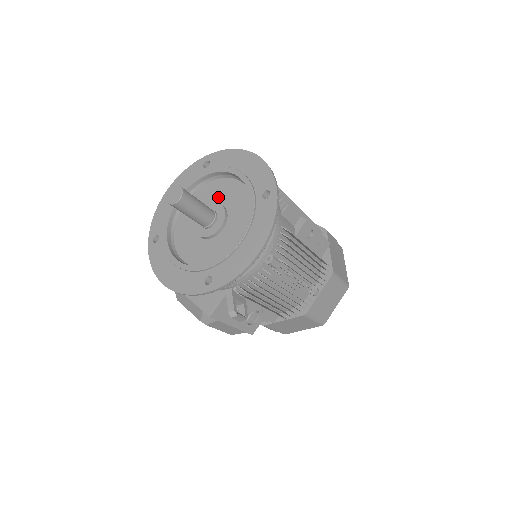
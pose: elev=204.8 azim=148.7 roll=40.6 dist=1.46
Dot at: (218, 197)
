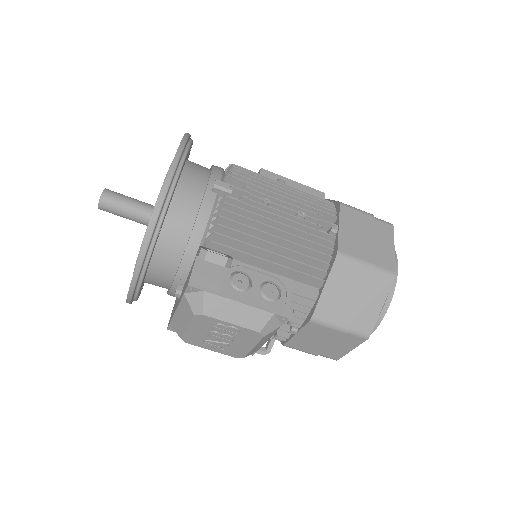
Dot at: occluded
